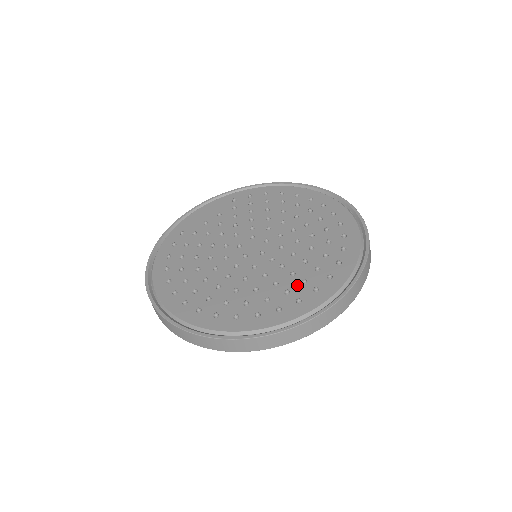
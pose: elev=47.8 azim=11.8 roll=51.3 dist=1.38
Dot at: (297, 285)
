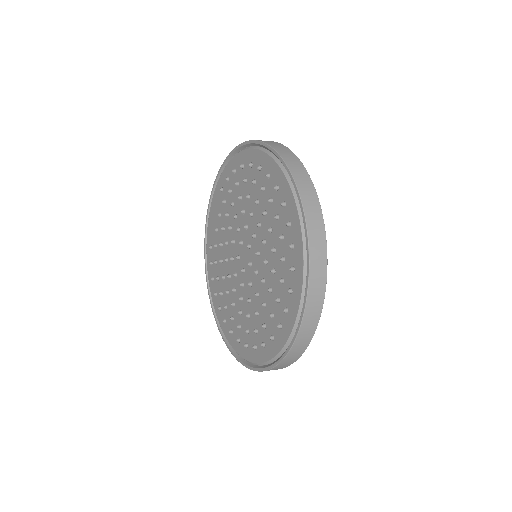
Dot at: (275, 306)
